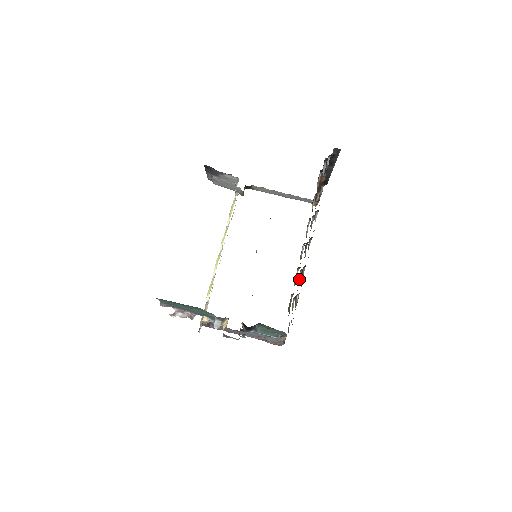
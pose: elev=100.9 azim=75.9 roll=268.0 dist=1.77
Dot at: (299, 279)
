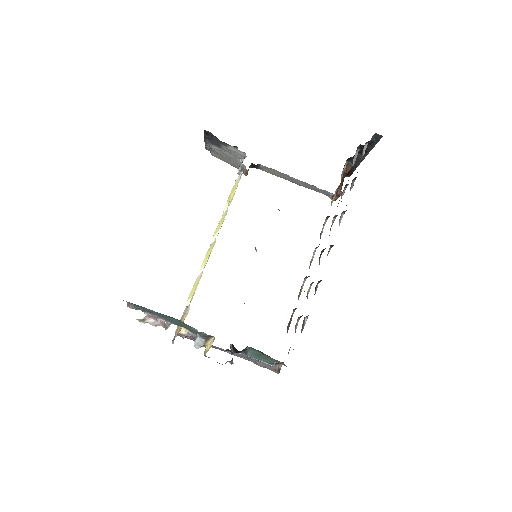
Dot at: (307, 293)
